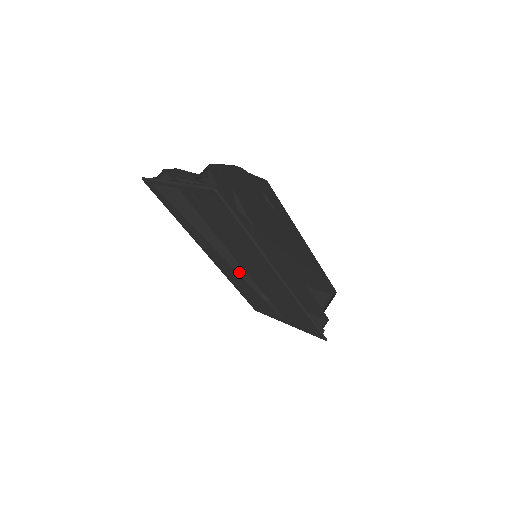
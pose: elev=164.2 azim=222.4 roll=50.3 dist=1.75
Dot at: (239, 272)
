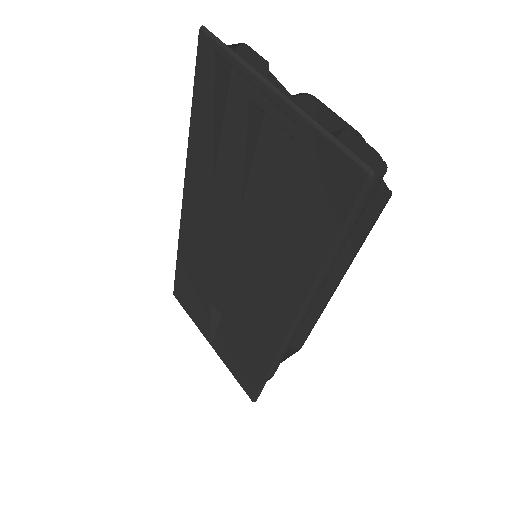
Dot at: occluded
